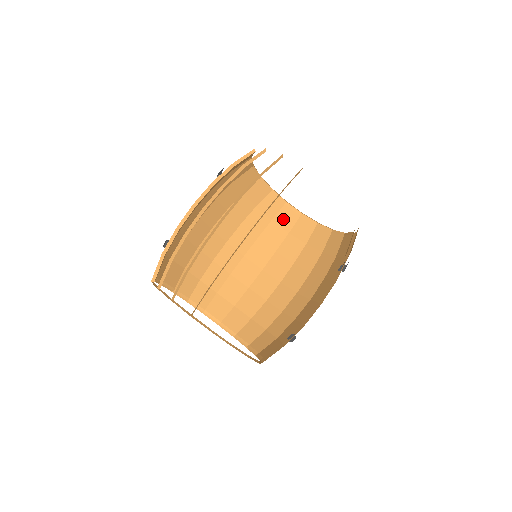
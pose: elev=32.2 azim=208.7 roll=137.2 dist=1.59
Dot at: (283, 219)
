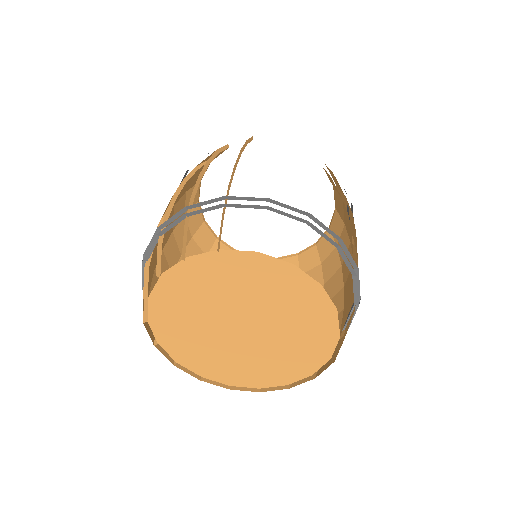
Dot at: occluded
